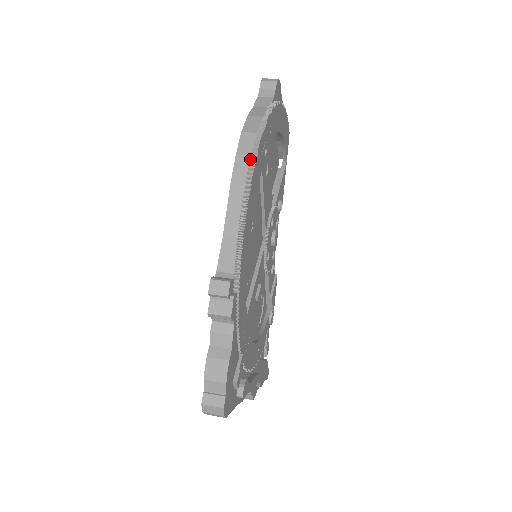
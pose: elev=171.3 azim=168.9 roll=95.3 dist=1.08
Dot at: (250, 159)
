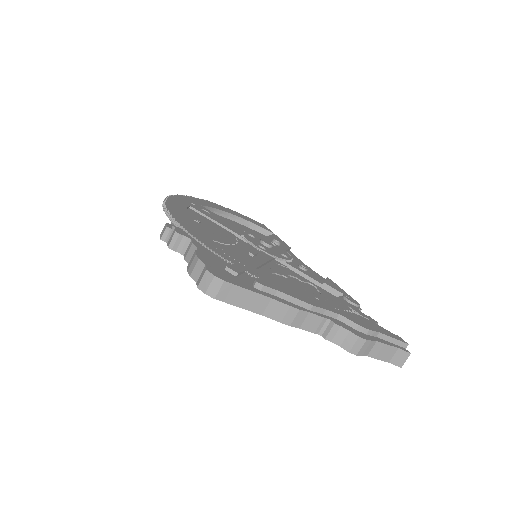
Dot at: occluded
